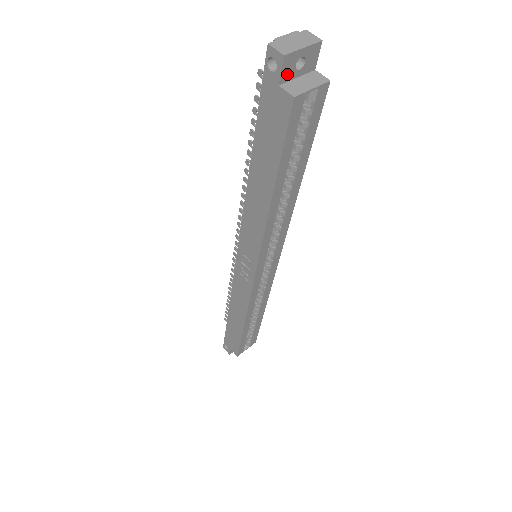
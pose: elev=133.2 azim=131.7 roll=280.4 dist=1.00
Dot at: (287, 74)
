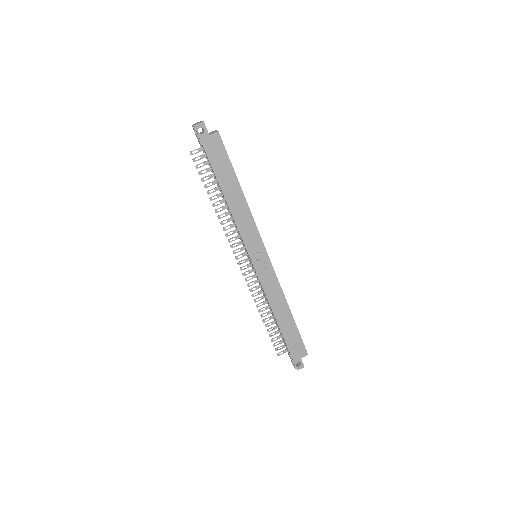
Dot at: (207, 131)
